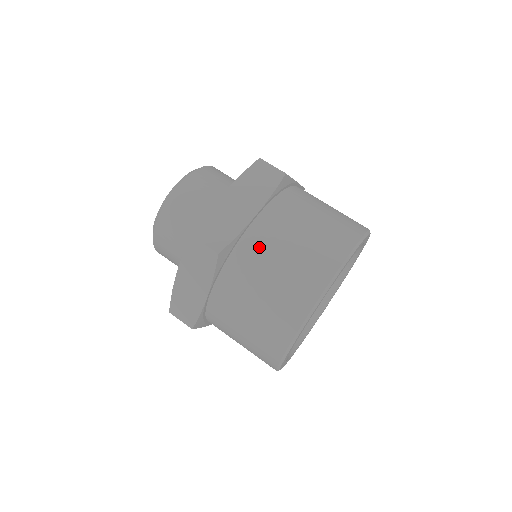
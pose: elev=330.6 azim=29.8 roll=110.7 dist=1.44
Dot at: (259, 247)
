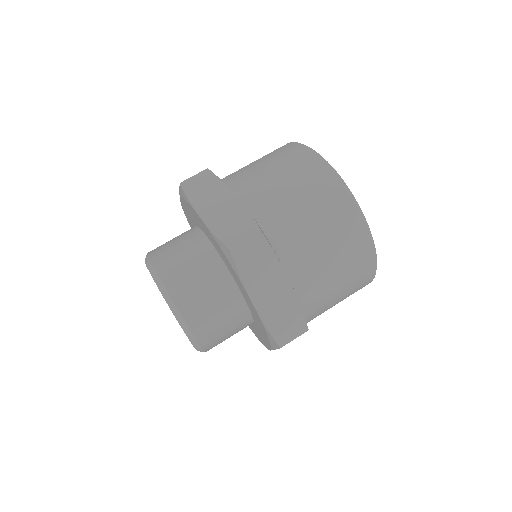
Dot at: (269, 205)
